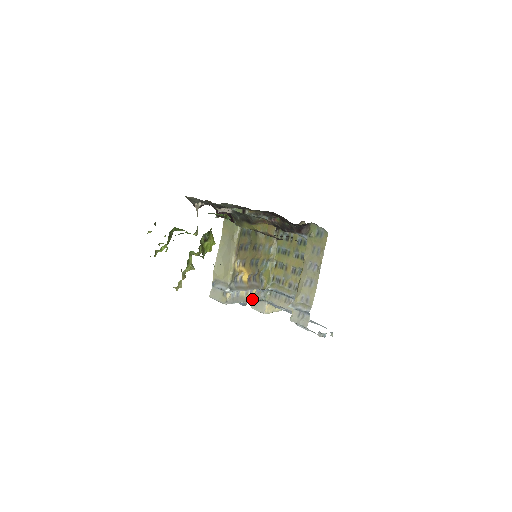
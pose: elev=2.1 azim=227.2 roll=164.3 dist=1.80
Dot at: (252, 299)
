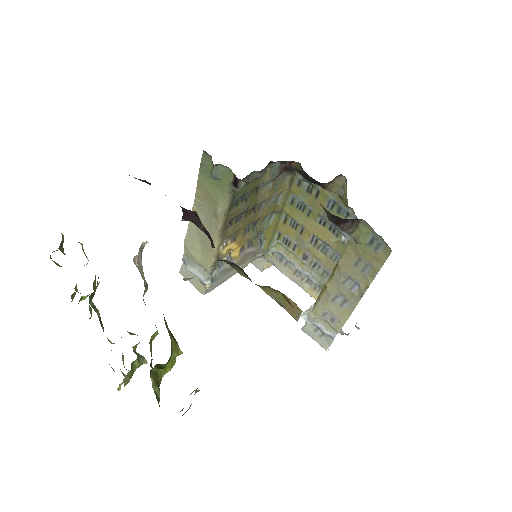
Dot at: (245, 265)
